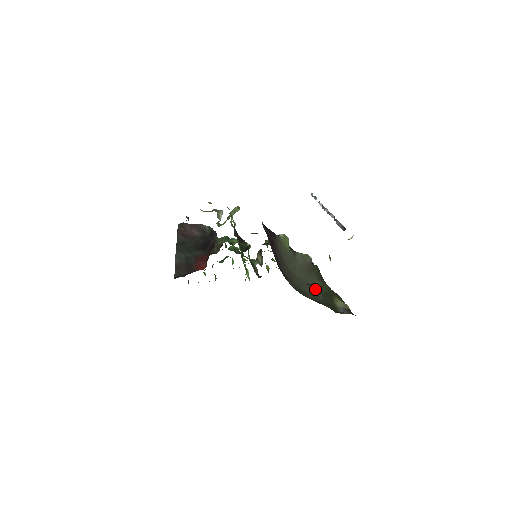
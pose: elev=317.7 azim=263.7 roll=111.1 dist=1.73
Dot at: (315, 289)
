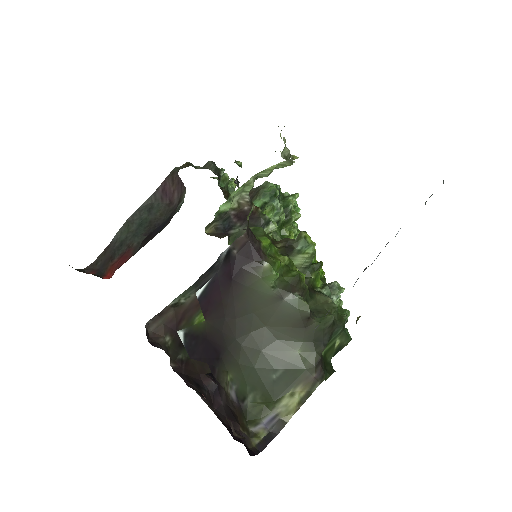
Dot at: (284, 356)
